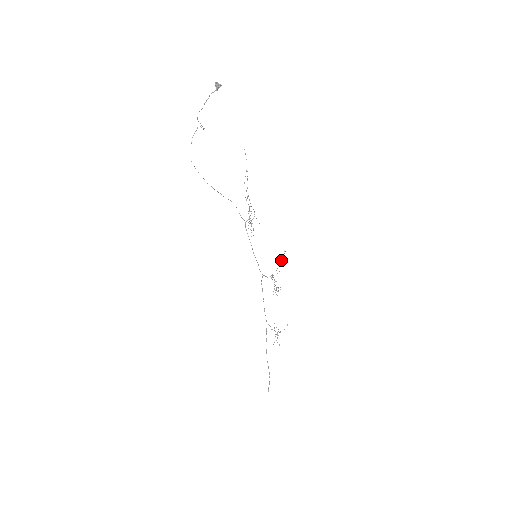
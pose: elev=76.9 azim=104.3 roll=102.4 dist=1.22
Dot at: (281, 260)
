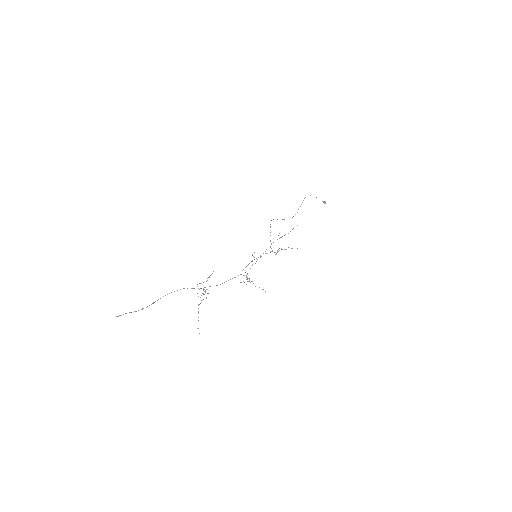
Dot at: occluded
